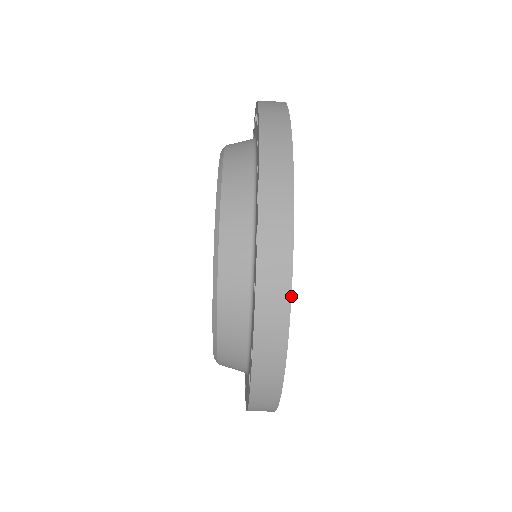
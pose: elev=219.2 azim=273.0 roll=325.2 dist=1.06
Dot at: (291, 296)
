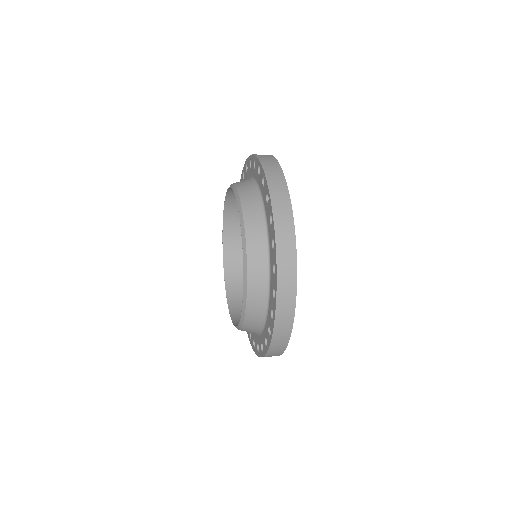
Dot at: occluded
